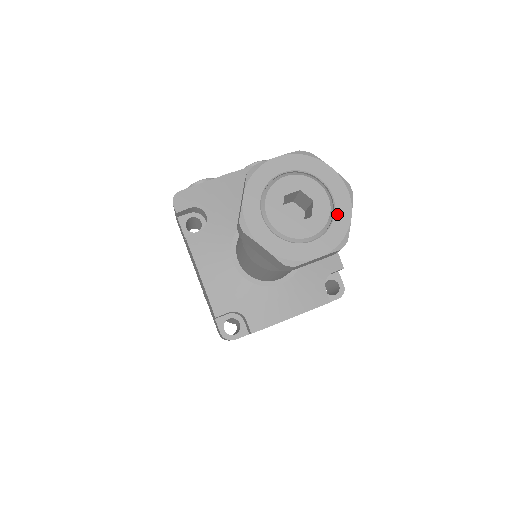
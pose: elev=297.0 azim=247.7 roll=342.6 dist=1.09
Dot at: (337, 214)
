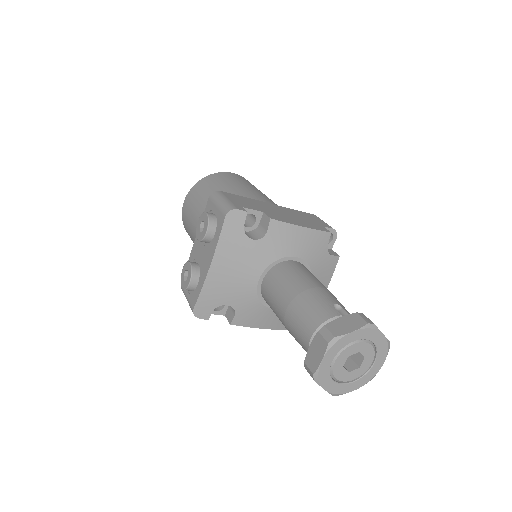
Dot at: (376, 342)
